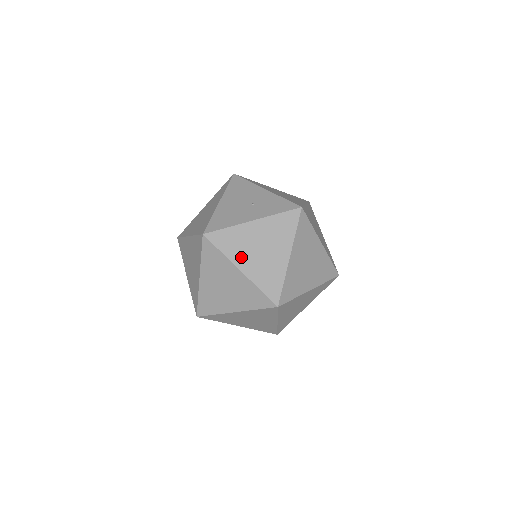
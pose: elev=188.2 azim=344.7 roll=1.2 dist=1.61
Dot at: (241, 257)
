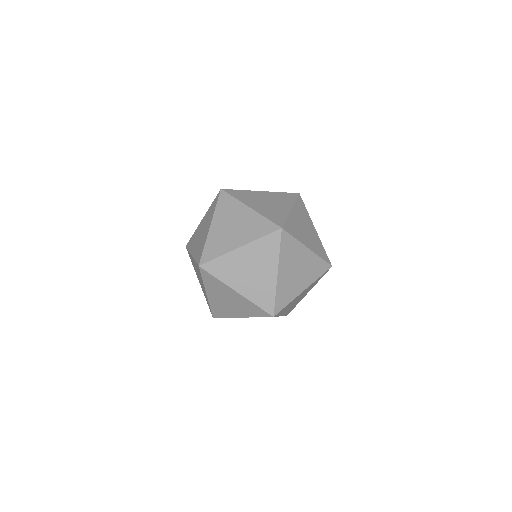
Dot at: (298, 213)
